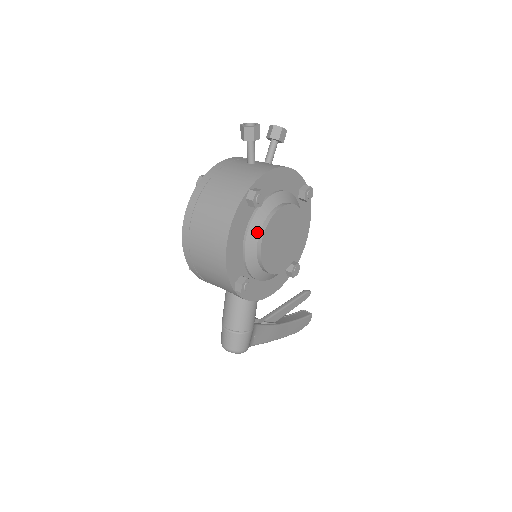
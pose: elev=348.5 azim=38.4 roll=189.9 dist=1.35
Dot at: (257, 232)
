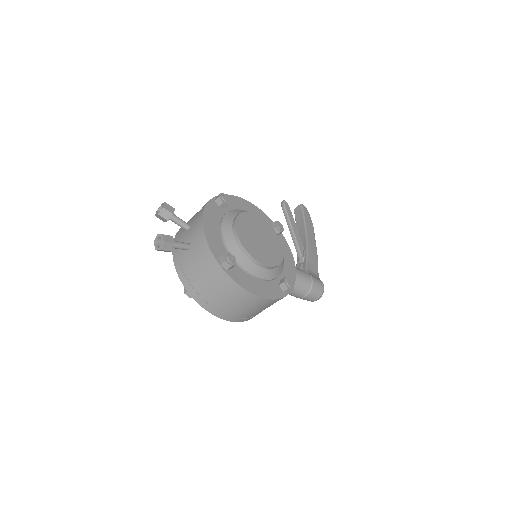
Dot at: (253, 265)
